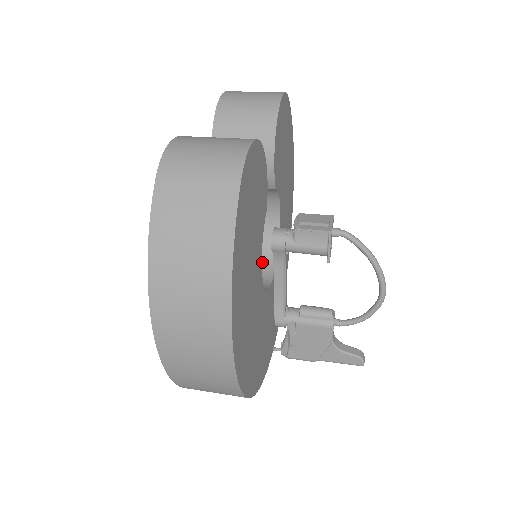
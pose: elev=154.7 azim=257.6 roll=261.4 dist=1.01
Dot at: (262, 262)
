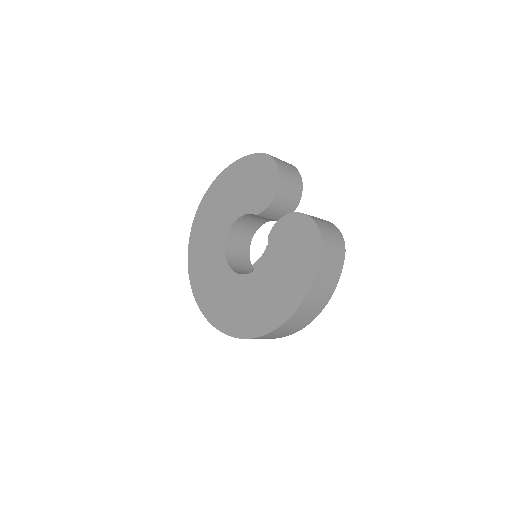
Dot at: (244, 255)
